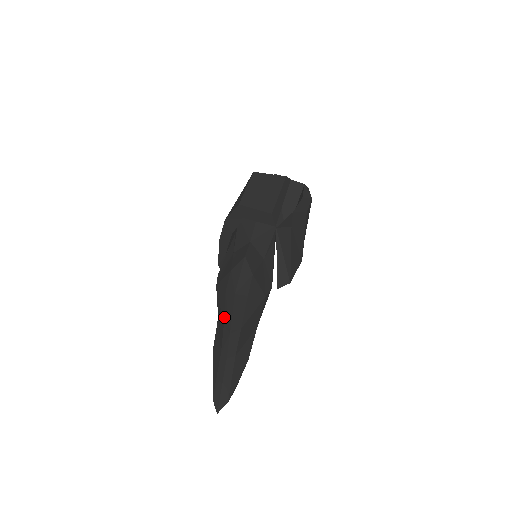
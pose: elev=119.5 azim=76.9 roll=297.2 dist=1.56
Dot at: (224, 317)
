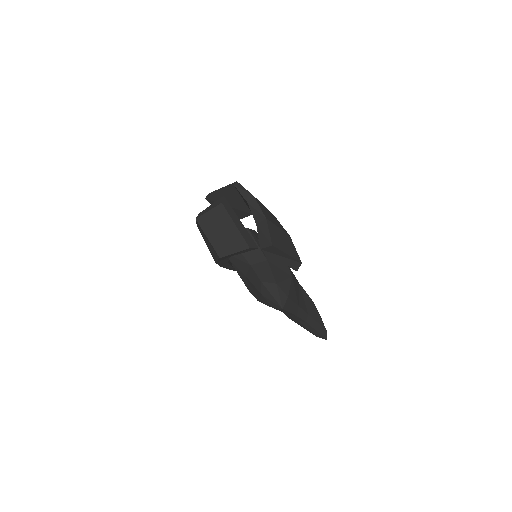
Dot at: occluded
